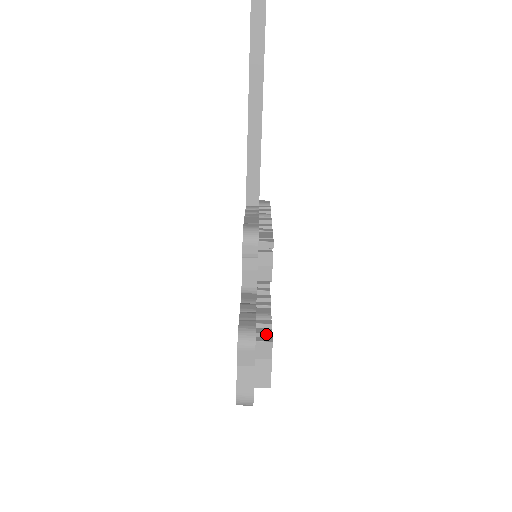
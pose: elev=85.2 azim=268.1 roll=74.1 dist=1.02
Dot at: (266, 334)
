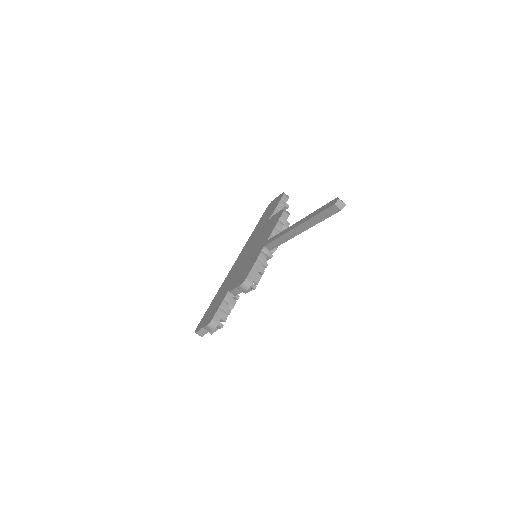
Dot at: (223, 320)
